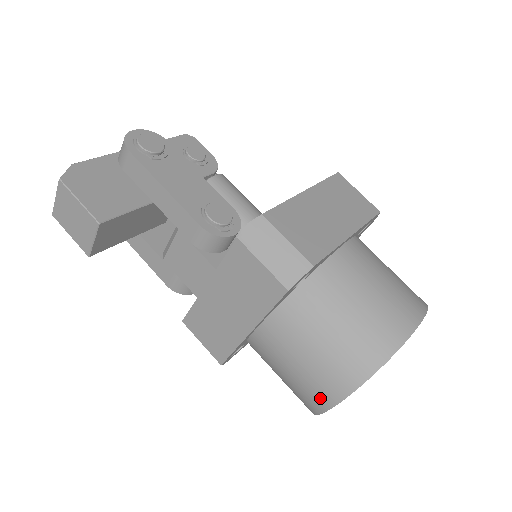
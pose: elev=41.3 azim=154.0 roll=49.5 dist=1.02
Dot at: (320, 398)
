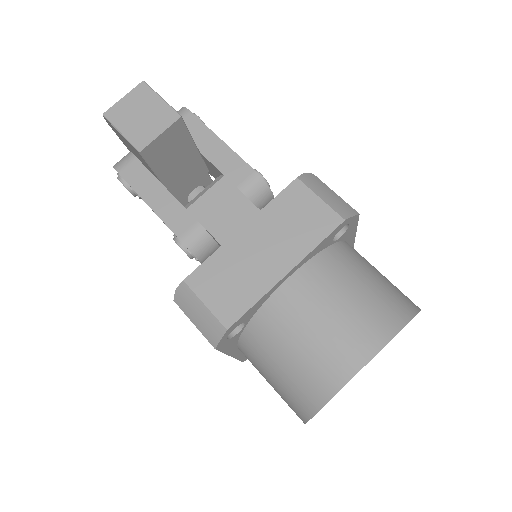
Dot at: (355, 352)
